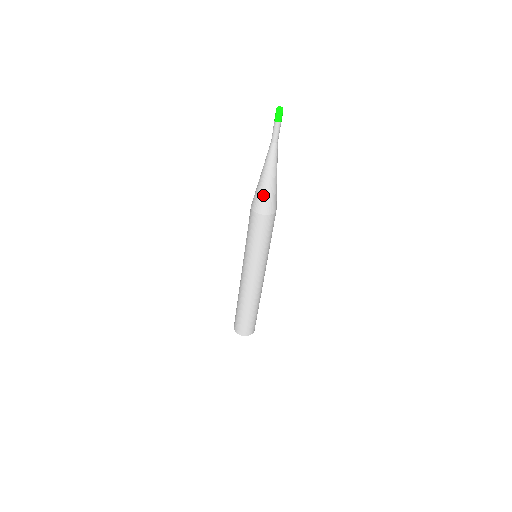
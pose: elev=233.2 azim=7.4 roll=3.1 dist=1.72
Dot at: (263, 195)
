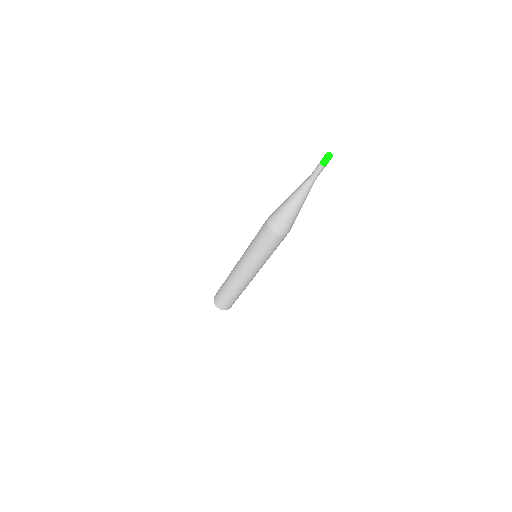
Dot at: (292, 221)
